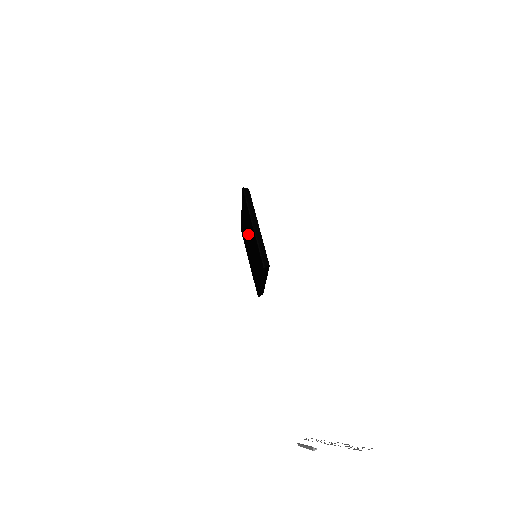
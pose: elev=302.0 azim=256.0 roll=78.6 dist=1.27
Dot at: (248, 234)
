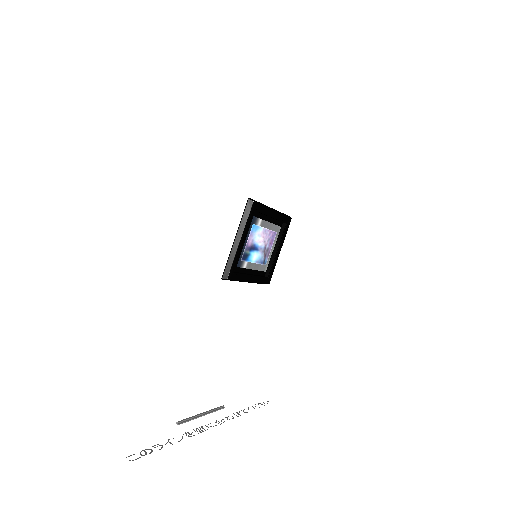
Dot at: (257, 234)
